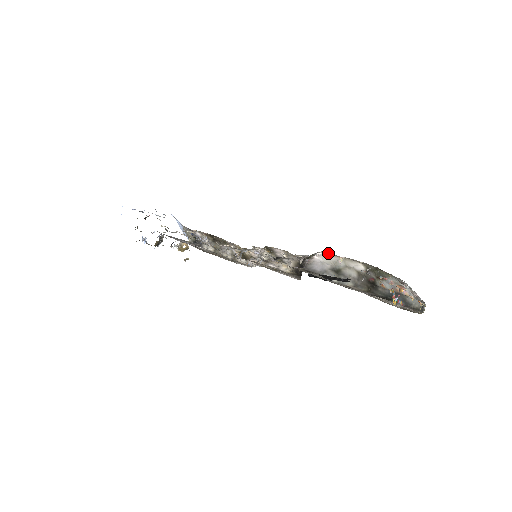
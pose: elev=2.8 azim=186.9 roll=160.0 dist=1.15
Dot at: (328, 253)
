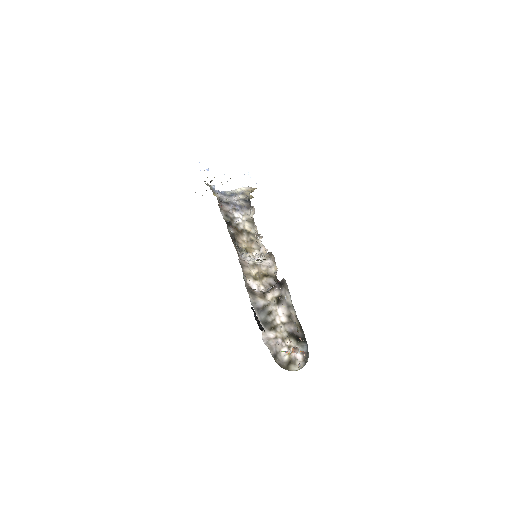
Dot at: occluded
